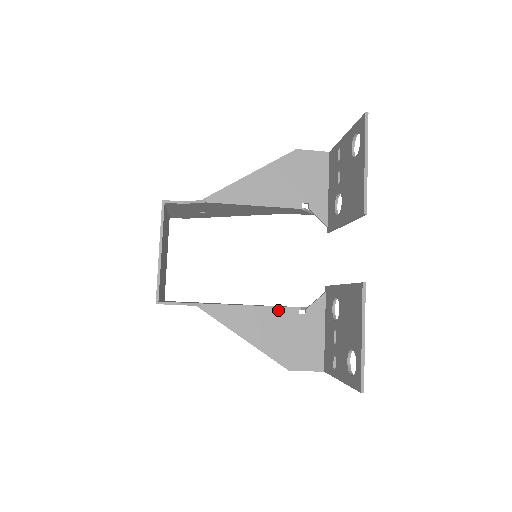
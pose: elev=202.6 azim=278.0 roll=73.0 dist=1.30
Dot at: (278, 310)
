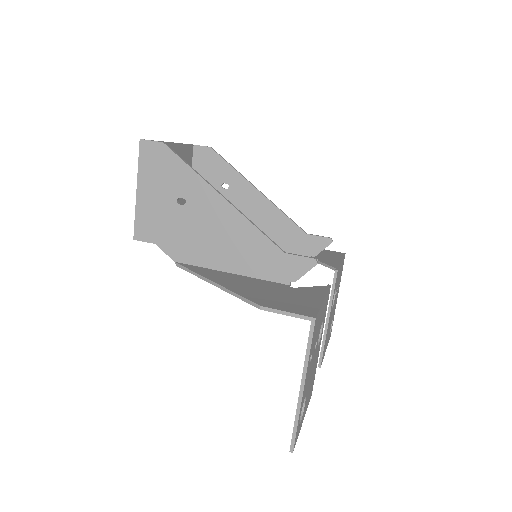
Dot at: occluded
